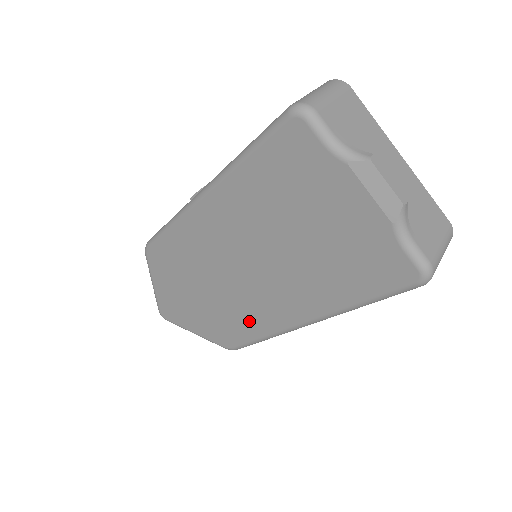
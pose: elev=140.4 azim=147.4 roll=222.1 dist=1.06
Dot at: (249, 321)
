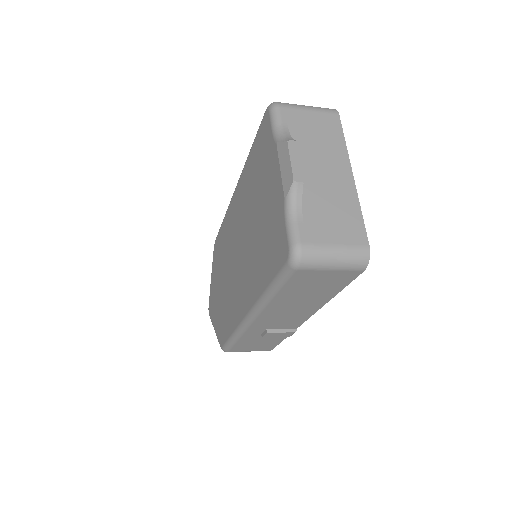
Dot at: (231, 314)
